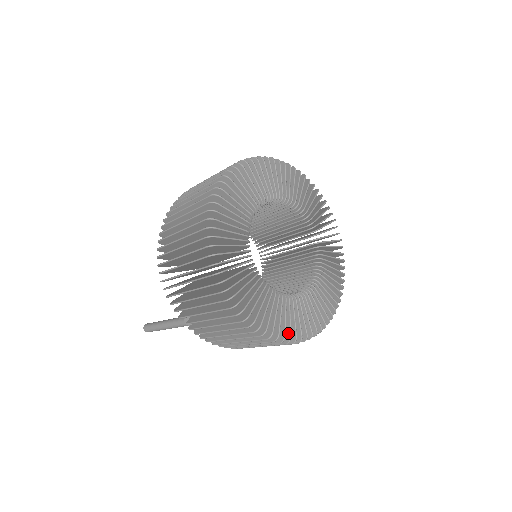
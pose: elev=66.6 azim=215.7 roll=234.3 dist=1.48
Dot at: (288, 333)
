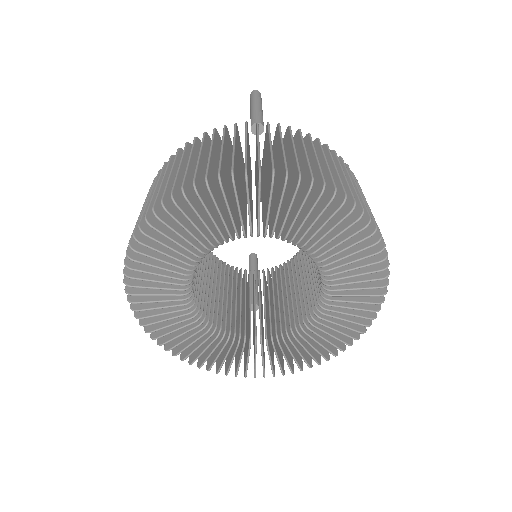
Dot at: (322, 355)
